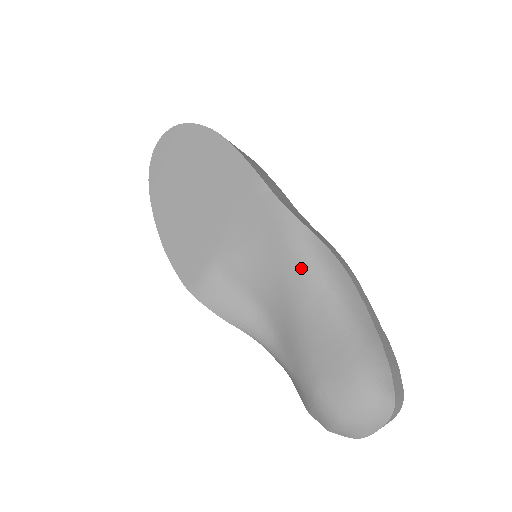
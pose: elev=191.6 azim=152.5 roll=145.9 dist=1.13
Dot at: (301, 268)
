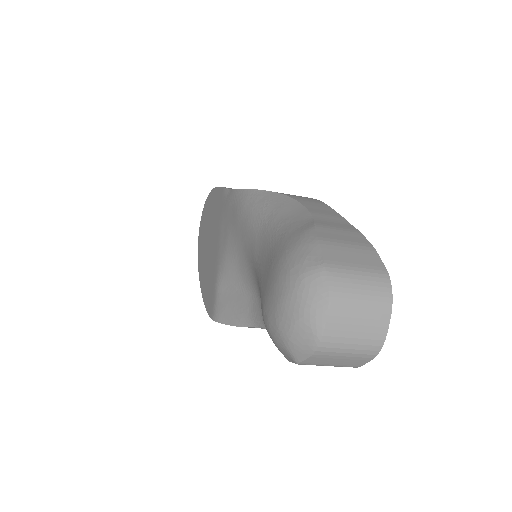
Dot at: (248, 223)
